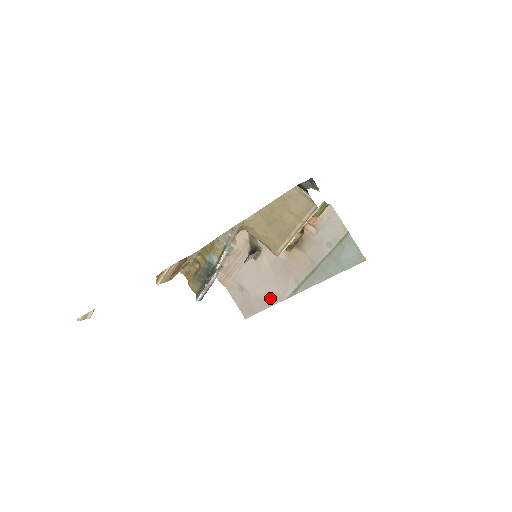
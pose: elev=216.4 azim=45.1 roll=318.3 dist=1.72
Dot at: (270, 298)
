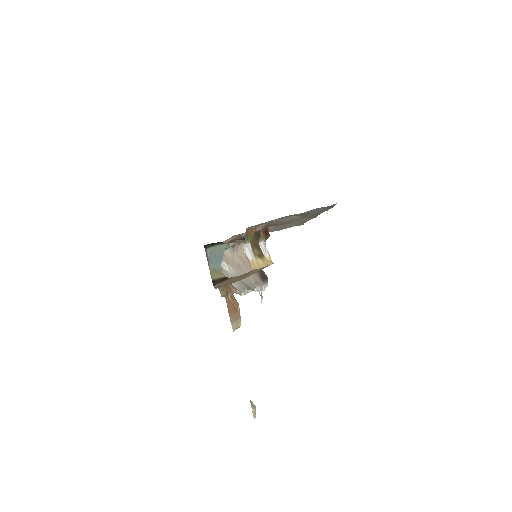
Dot at: occluded
